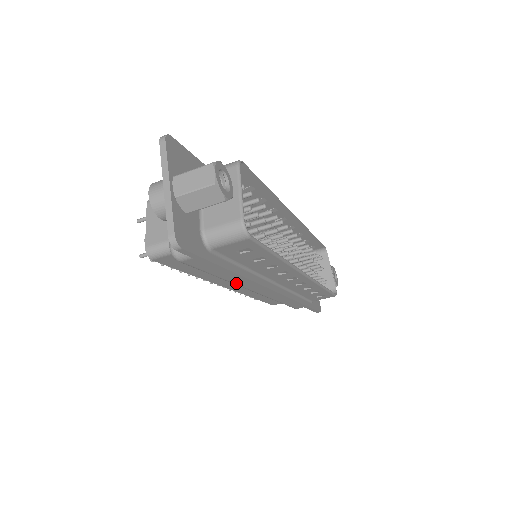
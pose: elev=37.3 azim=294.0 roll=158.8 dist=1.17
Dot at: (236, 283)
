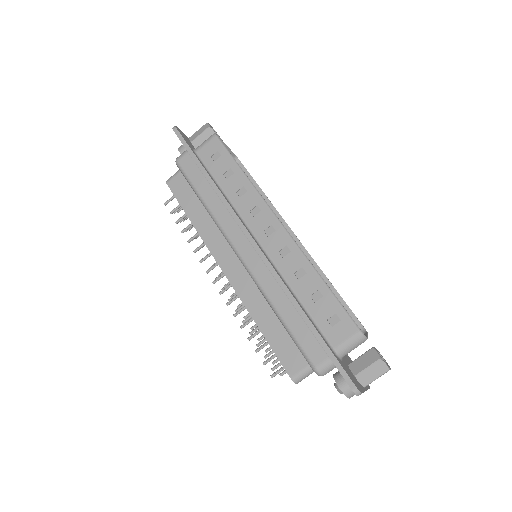
Dot at: (218, 219)
